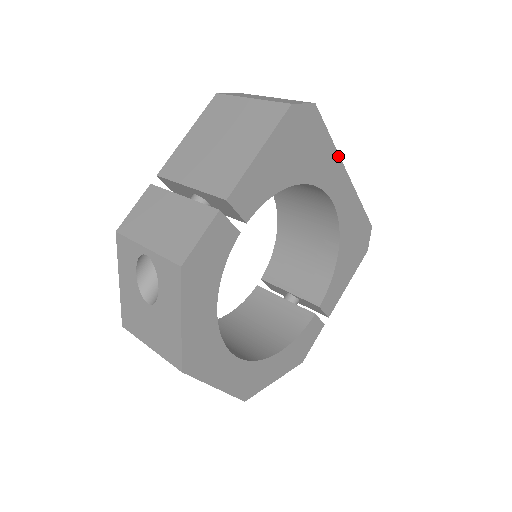
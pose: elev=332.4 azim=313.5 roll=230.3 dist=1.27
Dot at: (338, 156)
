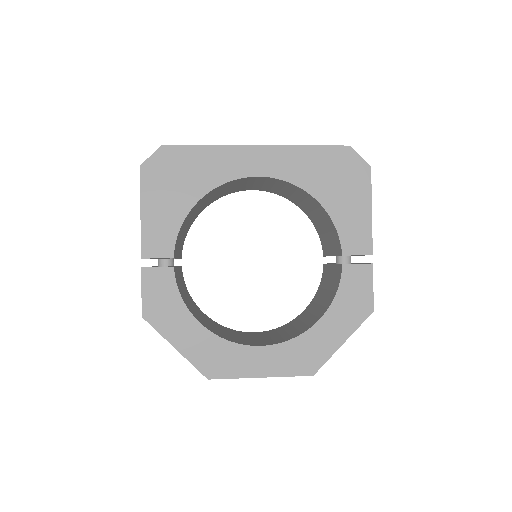
Dot at: (227, 147)
